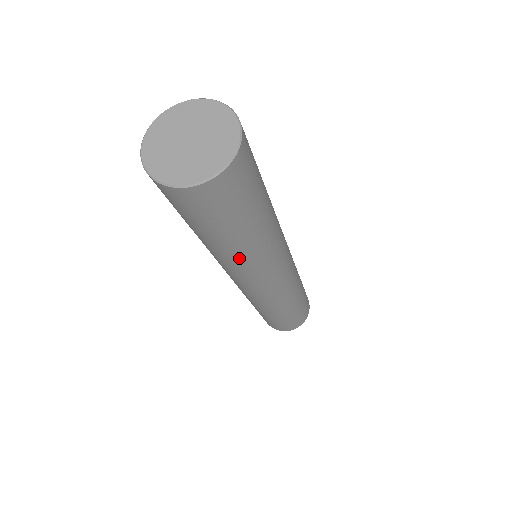
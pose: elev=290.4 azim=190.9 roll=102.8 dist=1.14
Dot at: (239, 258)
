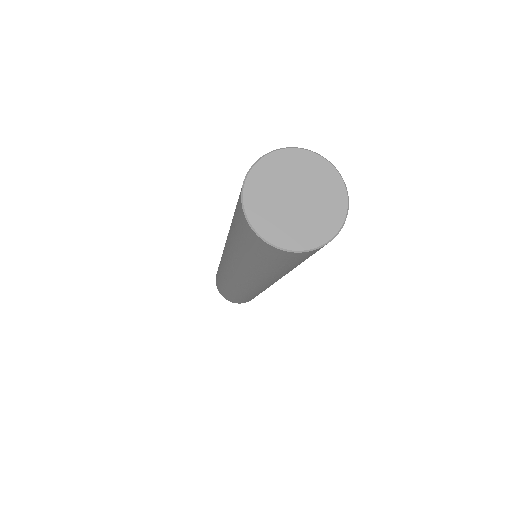
Dot at: occluded
